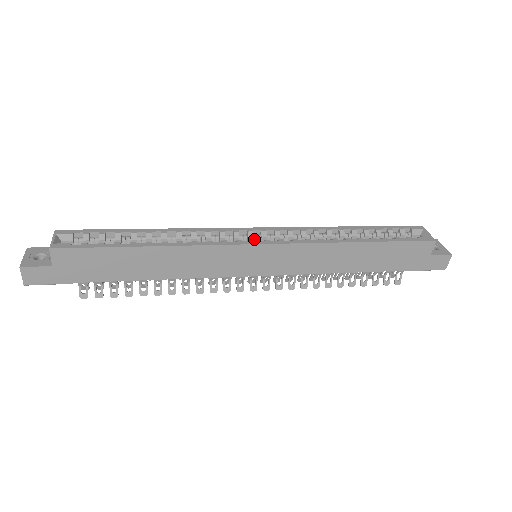
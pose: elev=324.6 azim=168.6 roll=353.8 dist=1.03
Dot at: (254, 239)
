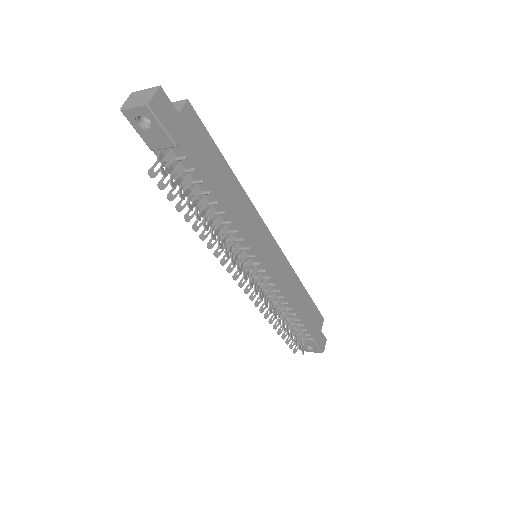
Dot at: occluded
